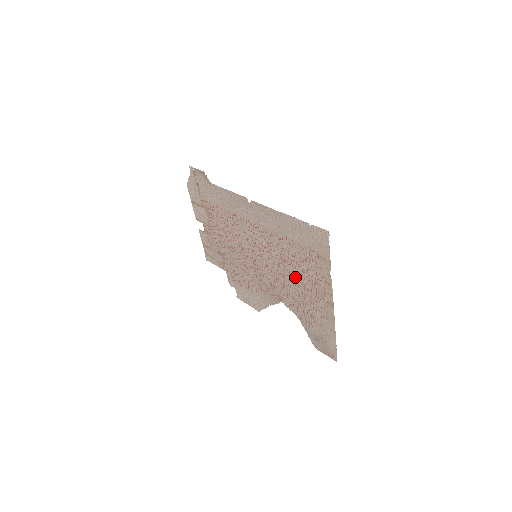
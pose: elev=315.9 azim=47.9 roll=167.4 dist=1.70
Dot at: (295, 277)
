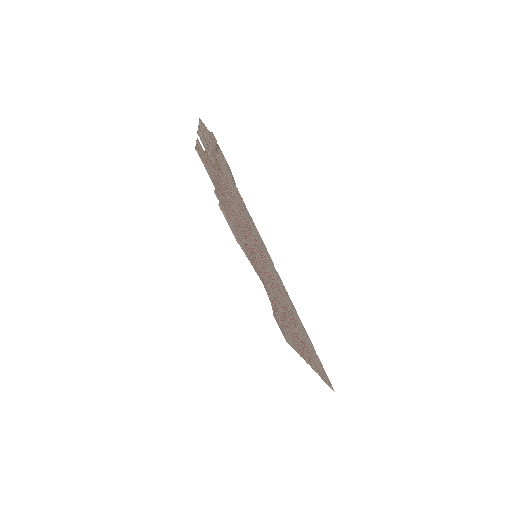
Dot at: (285, 316)
